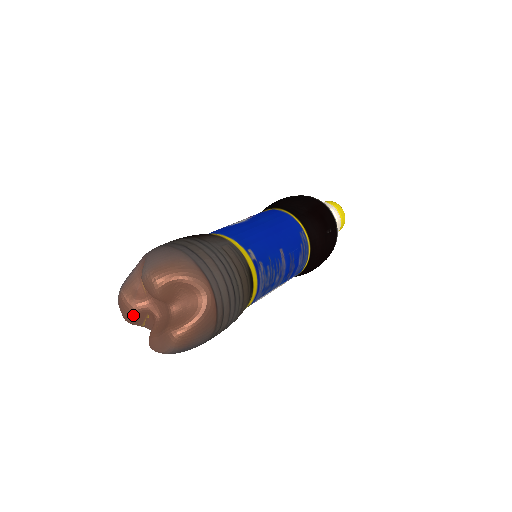
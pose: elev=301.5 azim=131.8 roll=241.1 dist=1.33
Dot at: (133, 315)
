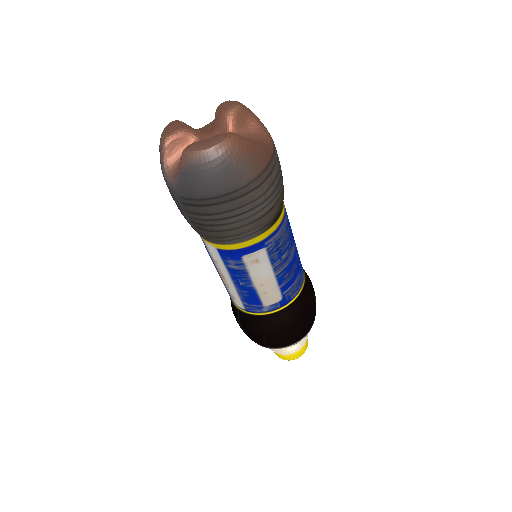
Dot at: (180, 132)
